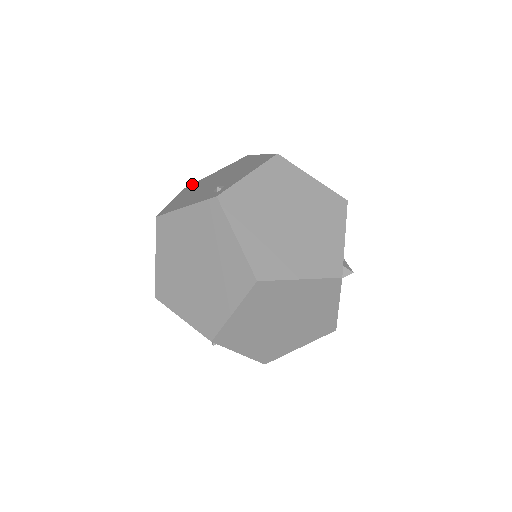
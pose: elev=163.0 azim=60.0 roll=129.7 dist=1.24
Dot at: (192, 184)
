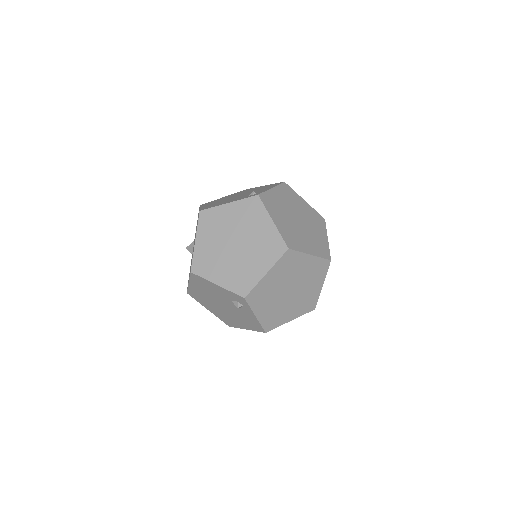
Dot at: occluded
